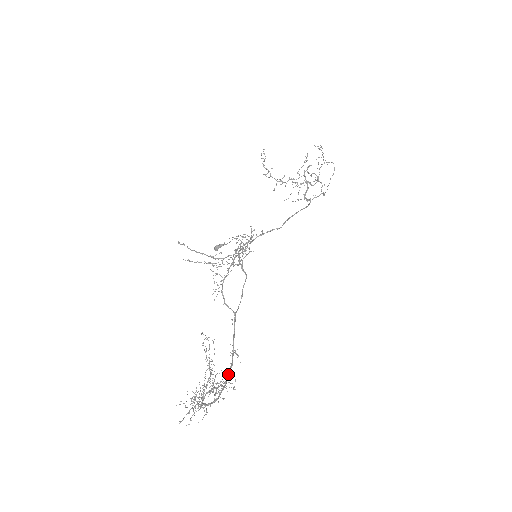
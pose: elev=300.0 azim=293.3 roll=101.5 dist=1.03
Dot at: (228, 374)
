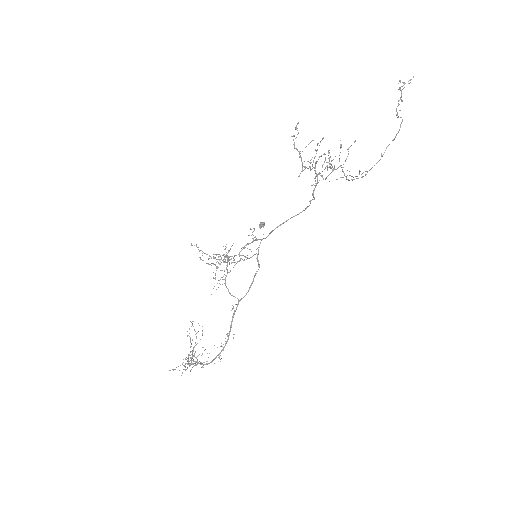
Dot at: (223, 347)
